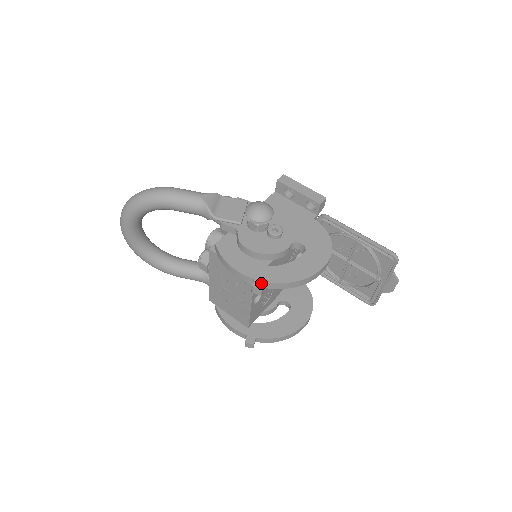
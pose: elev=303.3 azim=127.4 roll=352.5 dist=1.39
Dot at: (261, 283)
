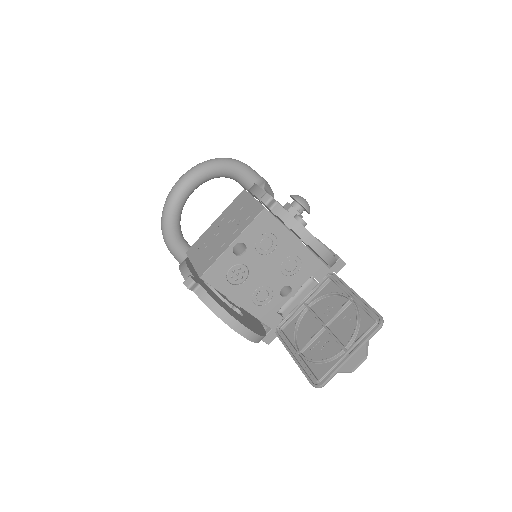
Dot at: occluded
